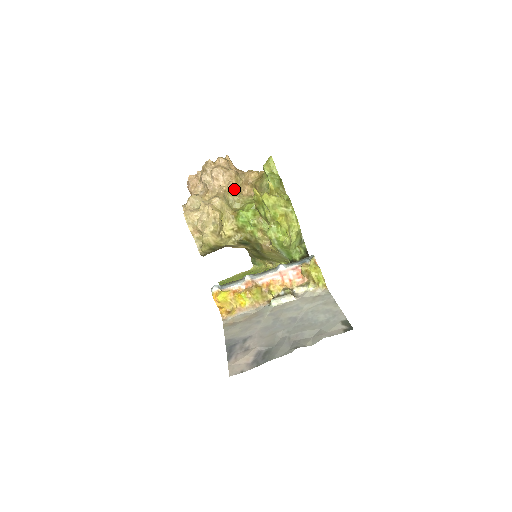
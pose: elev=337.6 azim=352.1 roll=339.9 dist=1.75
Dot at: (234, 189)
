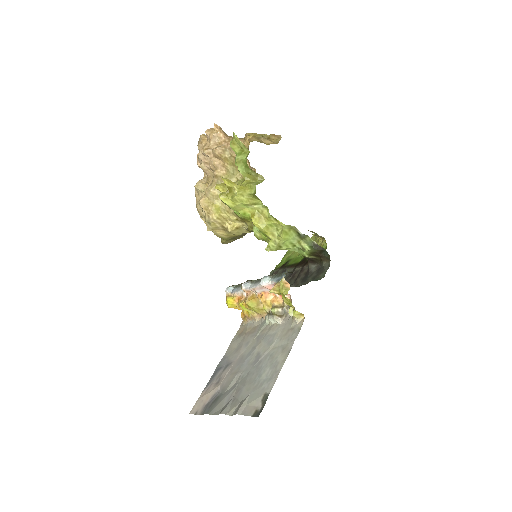
Dot at: (228, 169)
